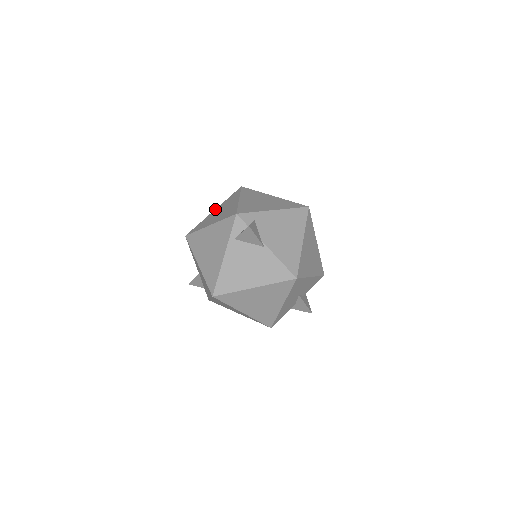
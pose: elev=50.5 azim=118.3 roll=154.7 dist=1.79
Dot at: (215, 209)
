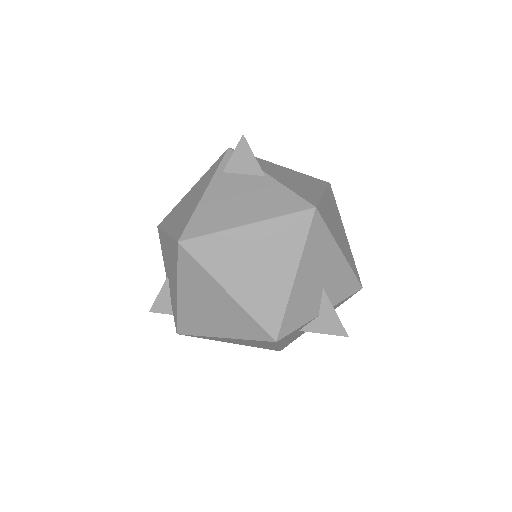
Dot at: occluded
